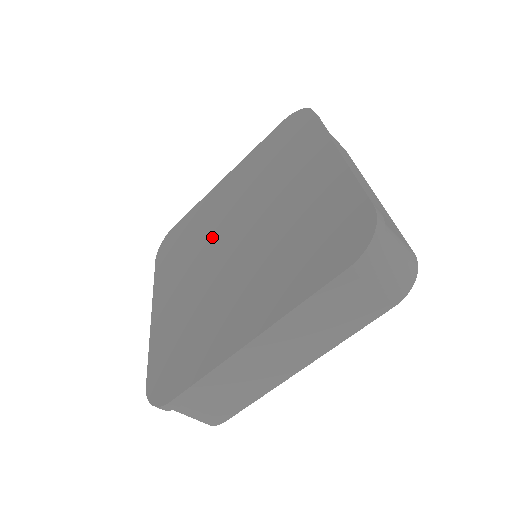
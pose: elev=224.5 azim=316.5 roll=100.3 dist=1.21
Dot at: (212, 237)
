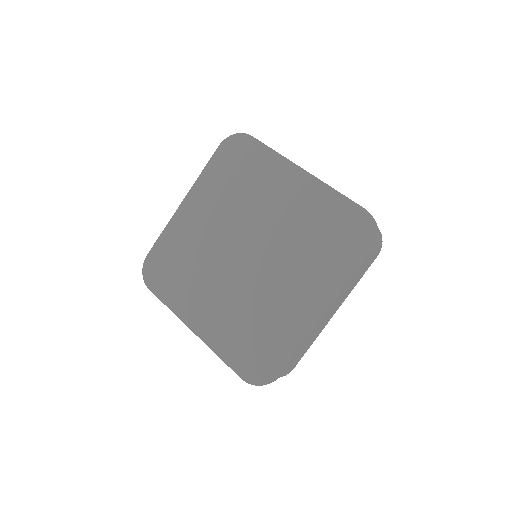
Dot at: (246, 218)
